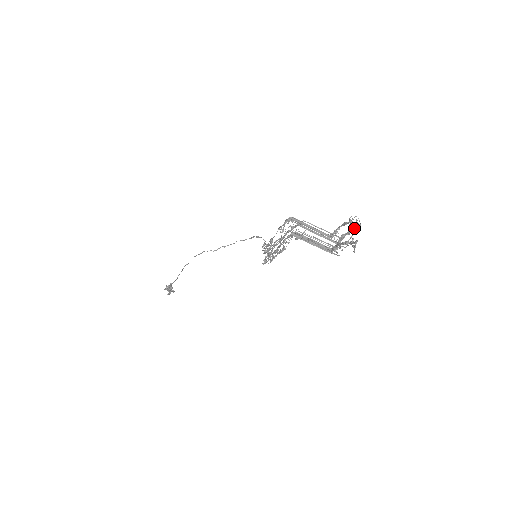
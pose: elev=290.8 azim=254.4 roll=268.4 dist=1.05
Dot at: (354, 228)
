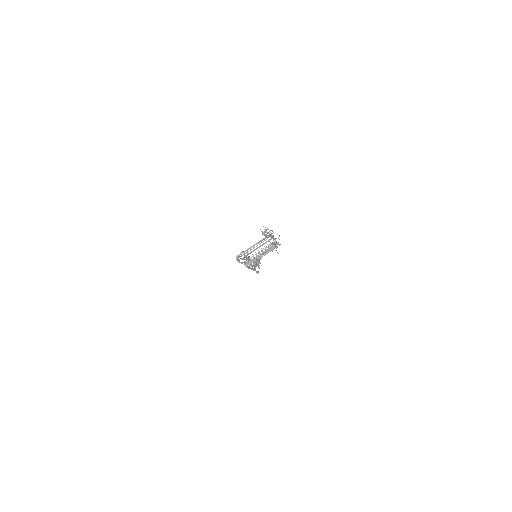
Dot at: occluded
